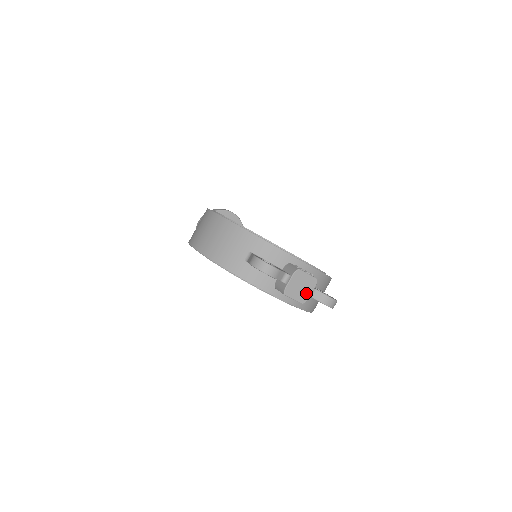
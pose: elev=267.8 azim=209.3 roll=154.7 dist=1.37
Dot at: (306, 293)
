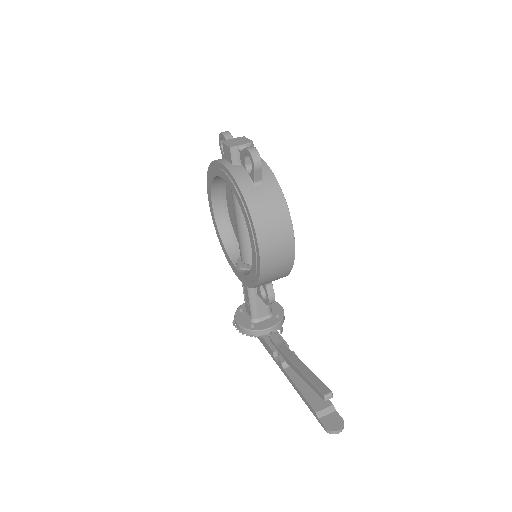
Dot at: (238, 144)
